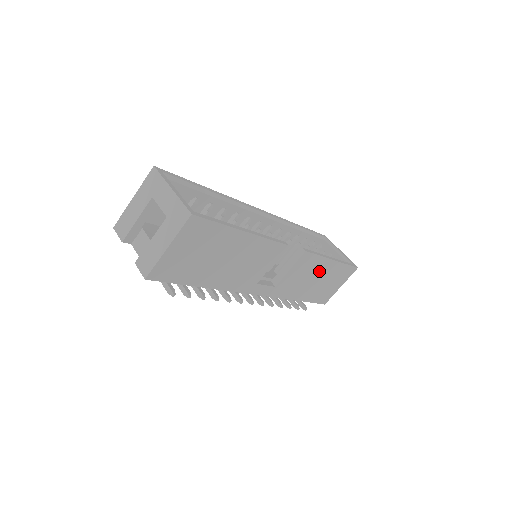
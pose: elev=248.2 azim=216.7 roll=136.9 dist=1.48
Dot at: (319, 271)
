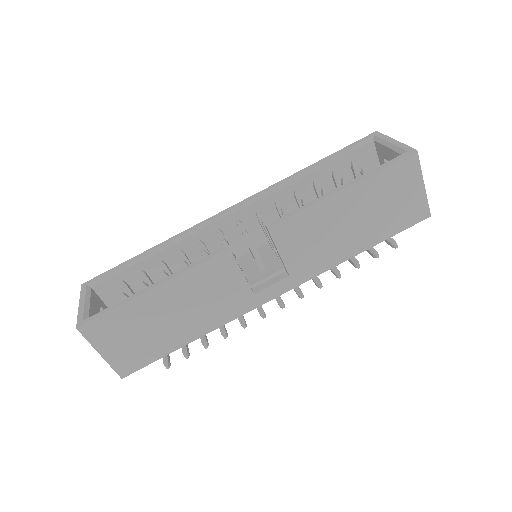
Dot at: (337, 215)
